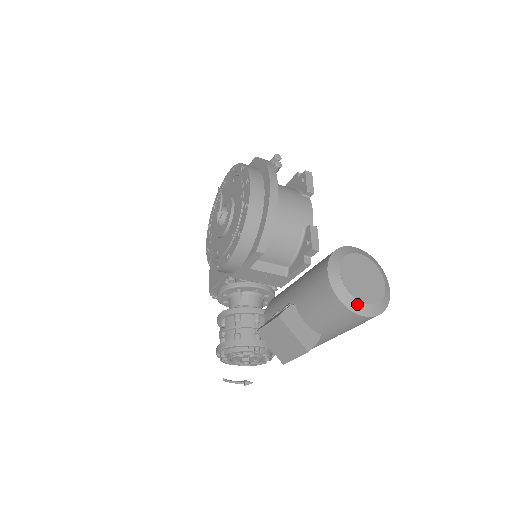
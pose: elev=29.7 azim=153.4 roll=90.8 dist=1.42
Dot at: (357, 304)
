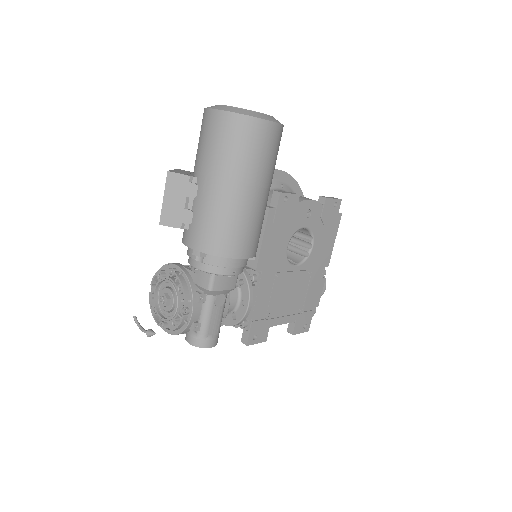
Dot at: (215, 106)
